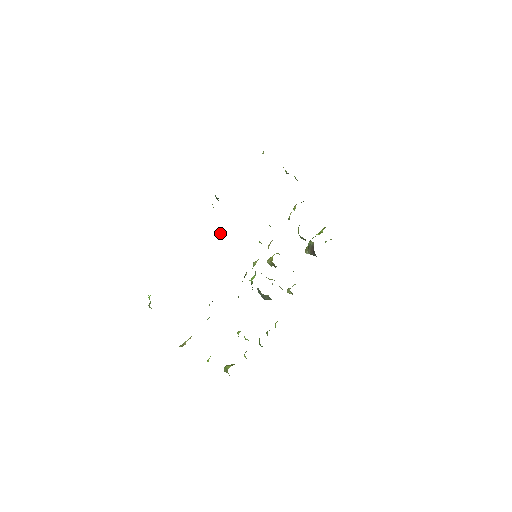
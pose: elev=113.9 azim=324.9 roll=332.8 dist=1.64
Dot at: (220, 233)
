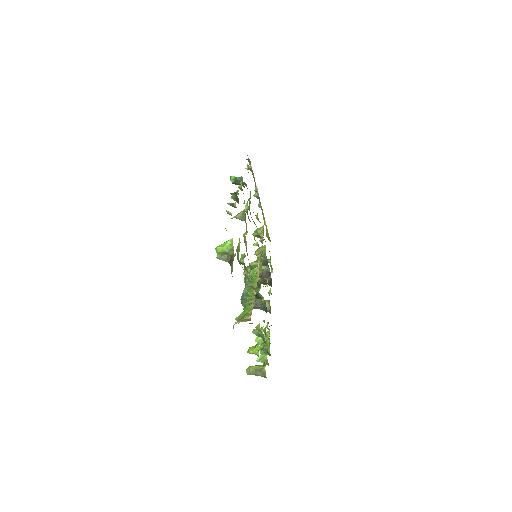
Dot at: (238, 217)
